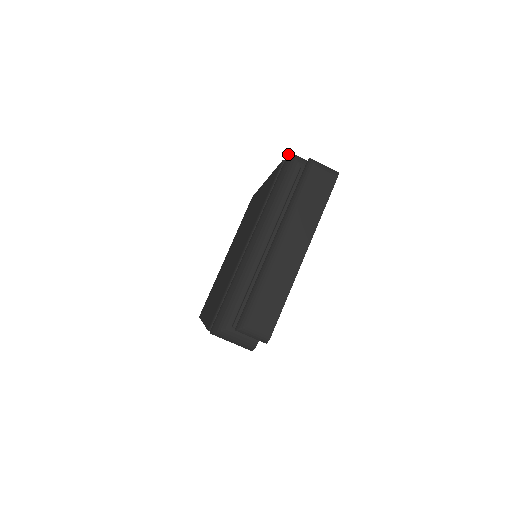
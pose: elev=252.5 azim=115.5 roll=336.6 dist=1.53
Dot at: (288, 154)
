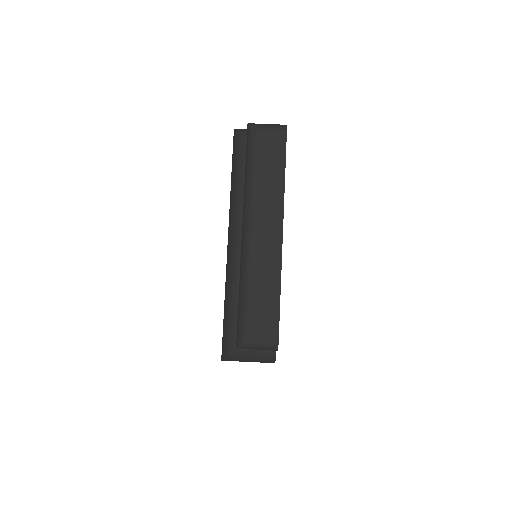
Dot at: occluded
